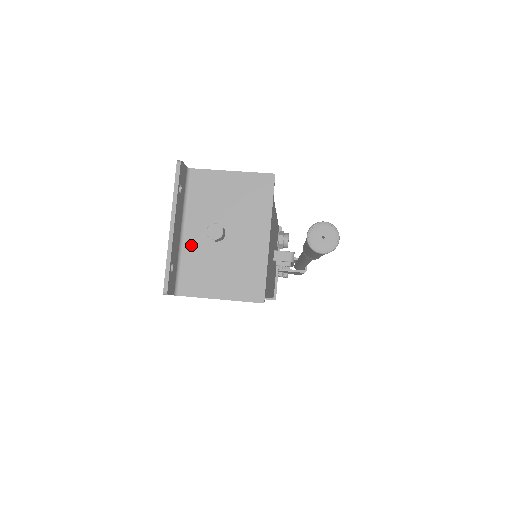
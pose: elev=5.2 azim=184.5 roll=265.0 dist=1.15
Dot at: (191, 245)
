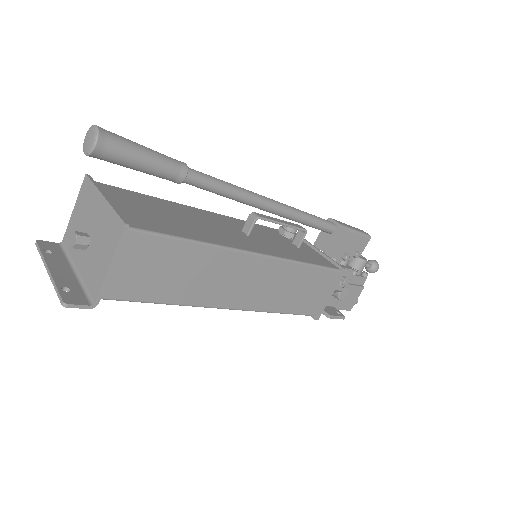
Dot at: (83, 269)
